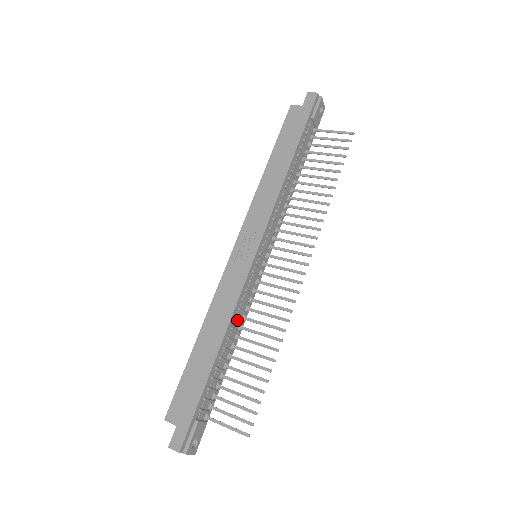
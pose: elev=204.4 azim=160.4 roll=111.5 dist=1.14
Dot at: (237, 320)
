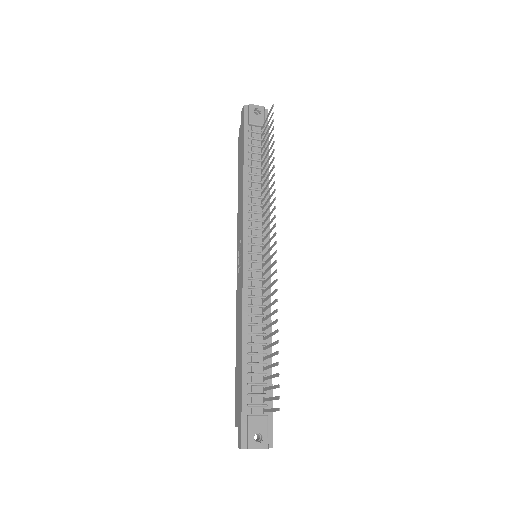
Dot at: (253, 315)
